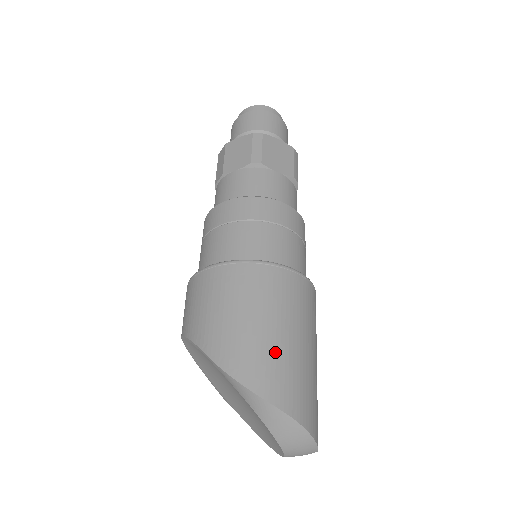
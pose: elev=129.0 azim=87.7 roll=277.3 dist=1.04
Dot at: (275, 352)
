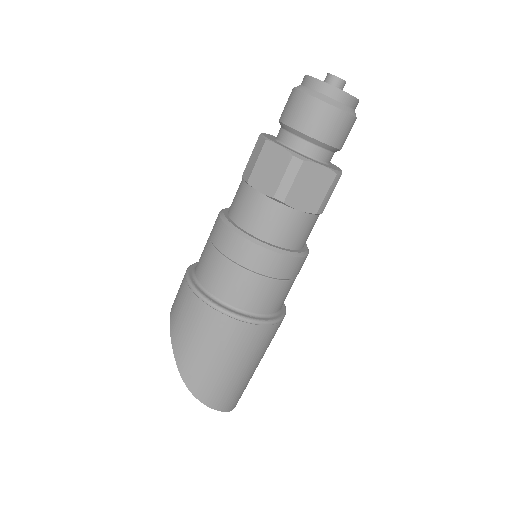
Dot at: (218, 378)
